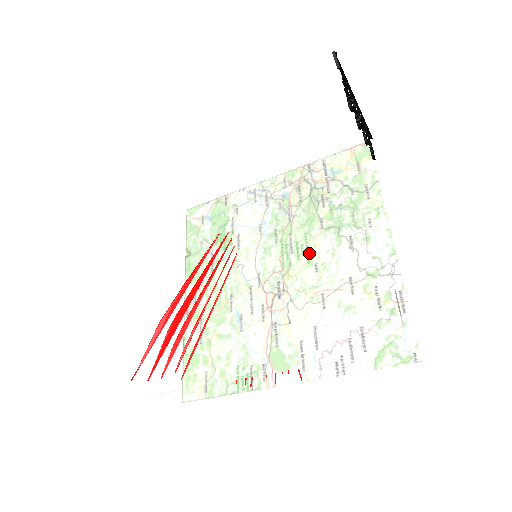
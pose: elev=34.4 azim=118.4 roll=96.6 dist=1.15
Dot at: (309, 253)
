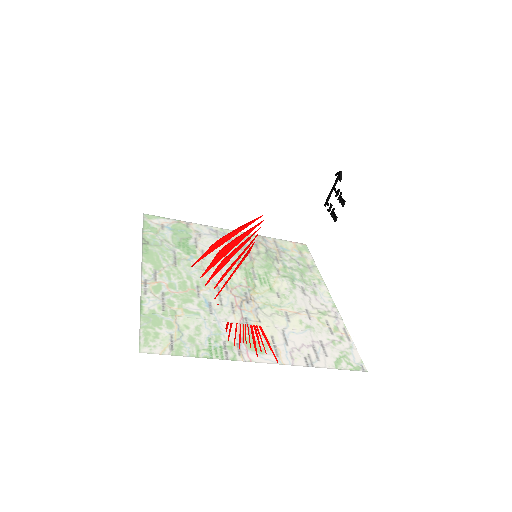
Dot at: (318, 263)
